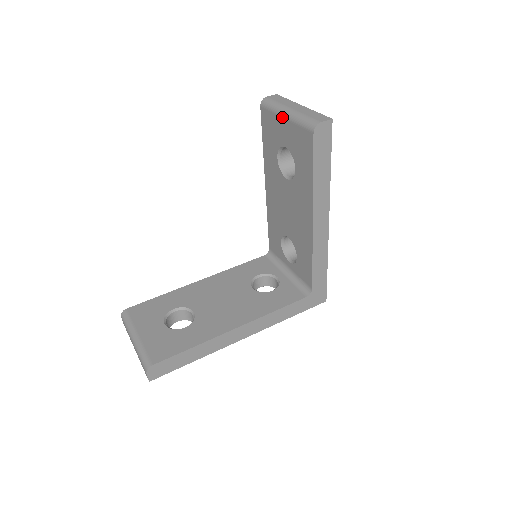
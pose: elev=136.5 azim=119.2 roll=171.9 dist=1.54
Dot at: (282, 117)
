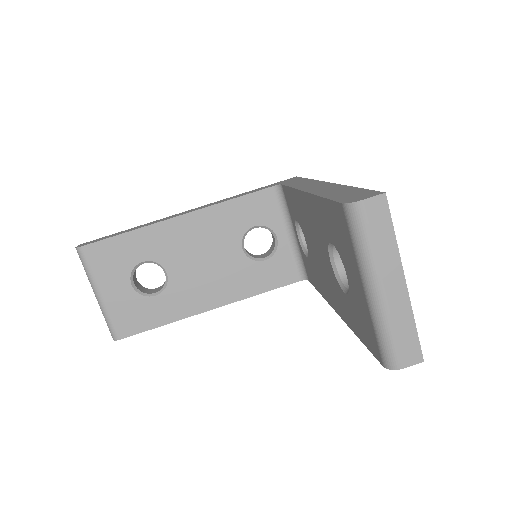
Dot at: (361, 282)
